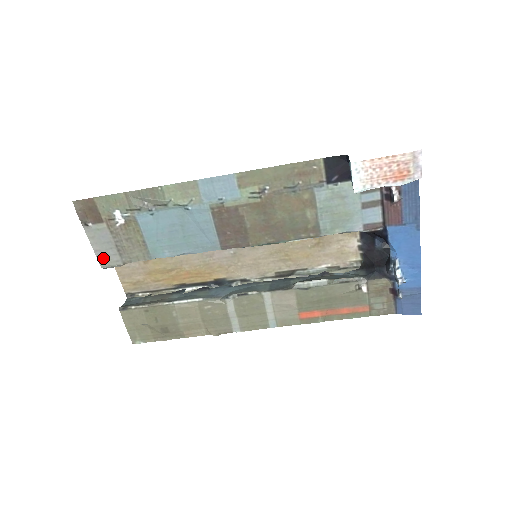
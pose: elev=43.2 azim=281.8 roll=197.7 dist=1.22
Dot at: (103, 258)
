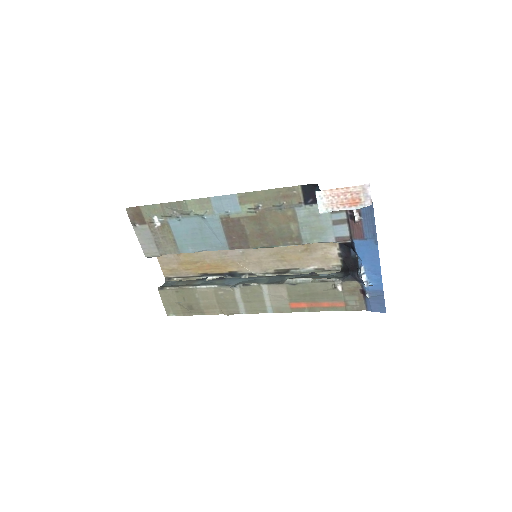
Dot at: (146, 250)
